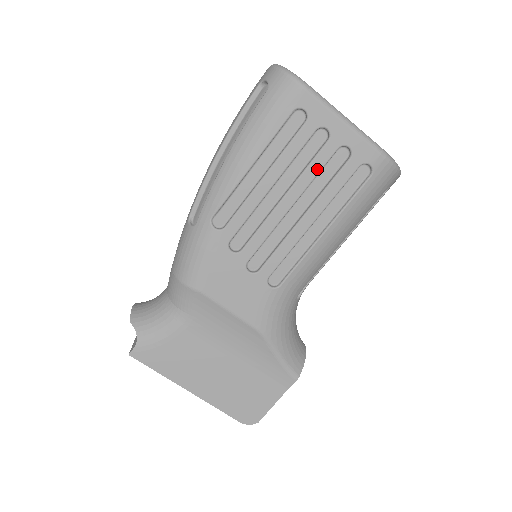
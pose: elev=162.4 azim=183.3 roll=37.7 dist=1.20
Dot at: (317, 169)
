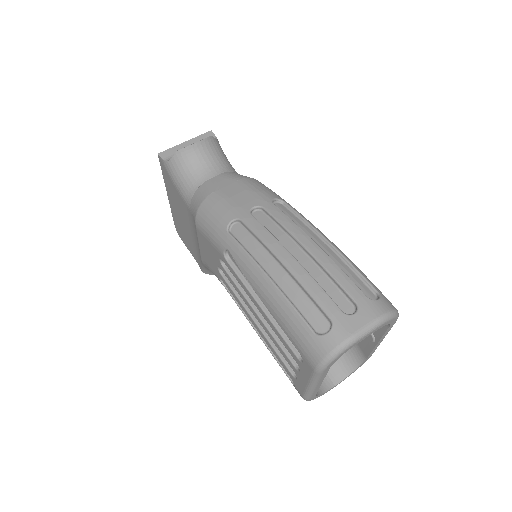
Dot at: (278, 348)
